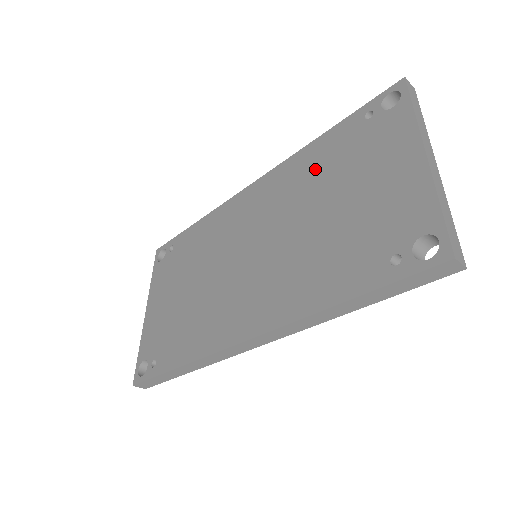
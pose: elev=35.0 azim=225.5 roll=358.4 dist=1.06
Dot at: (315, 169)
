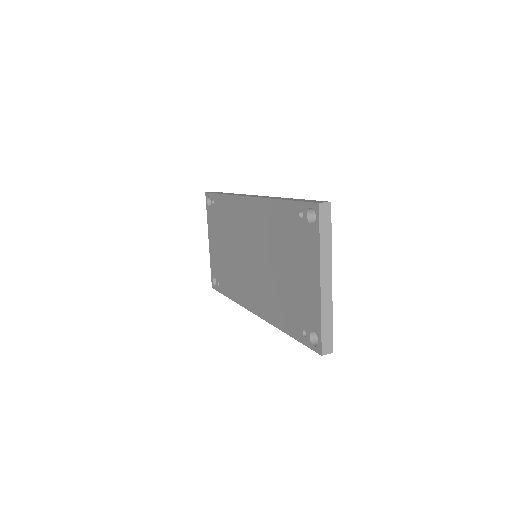
Dot at: (277, 228)
